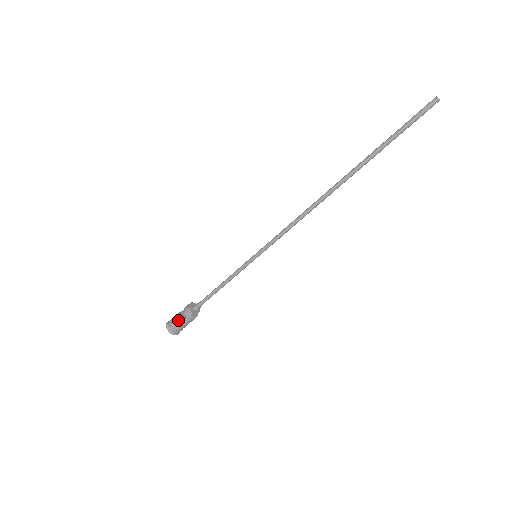
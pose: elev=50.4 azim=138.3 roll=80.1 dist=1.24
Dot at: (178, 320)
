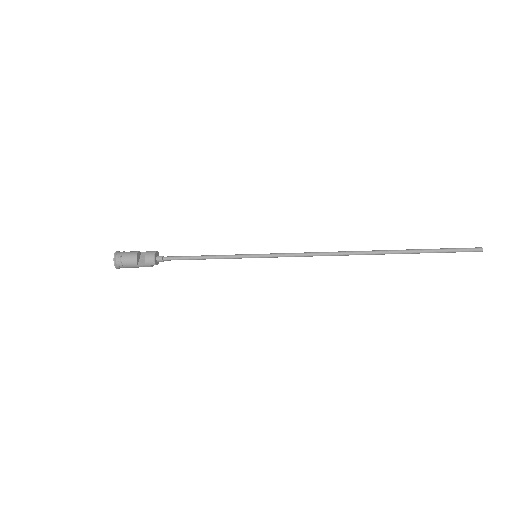
Dot at: (133, 261)
